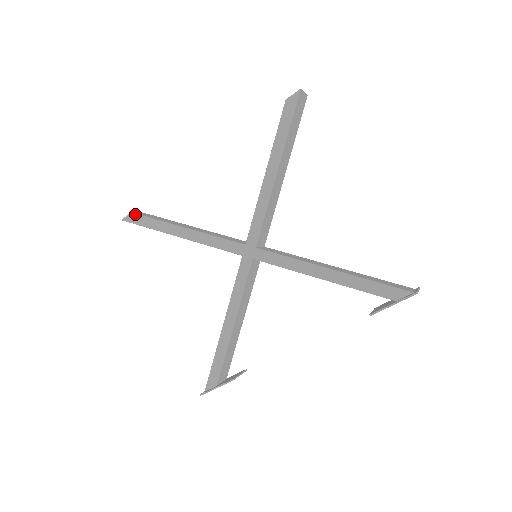
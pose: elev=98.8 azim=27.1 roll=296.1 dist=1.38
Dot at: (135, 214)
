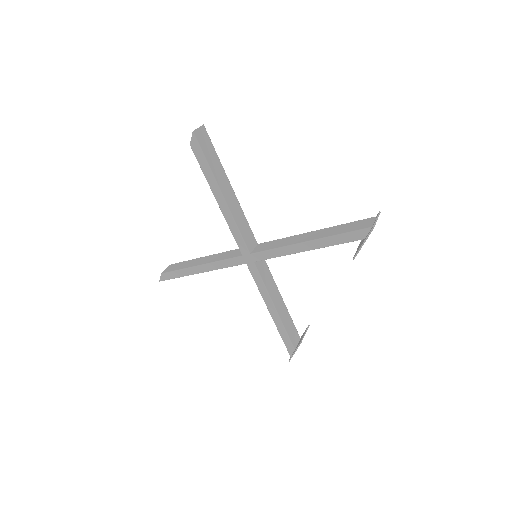
Dot at: (164, 274)
